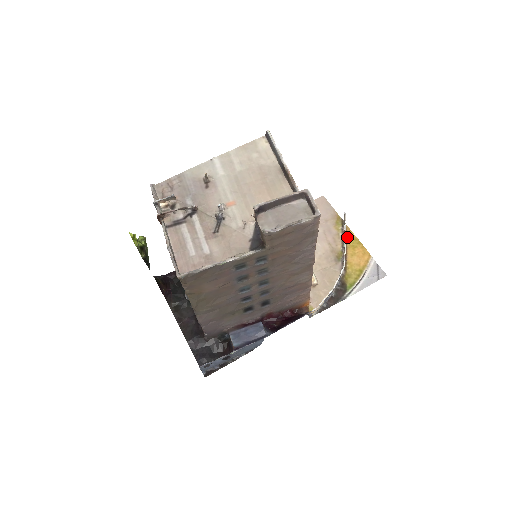
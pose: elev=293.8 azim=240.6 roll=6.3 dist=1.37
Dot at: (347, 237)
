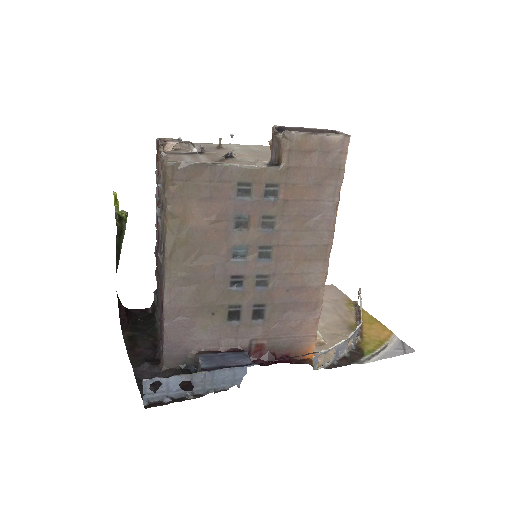
Dot at: (362, 315)
